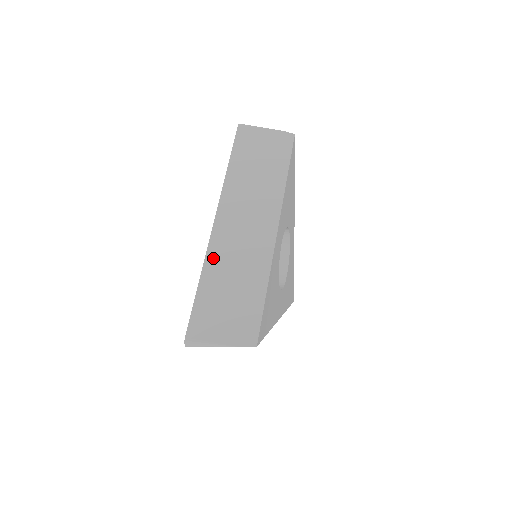
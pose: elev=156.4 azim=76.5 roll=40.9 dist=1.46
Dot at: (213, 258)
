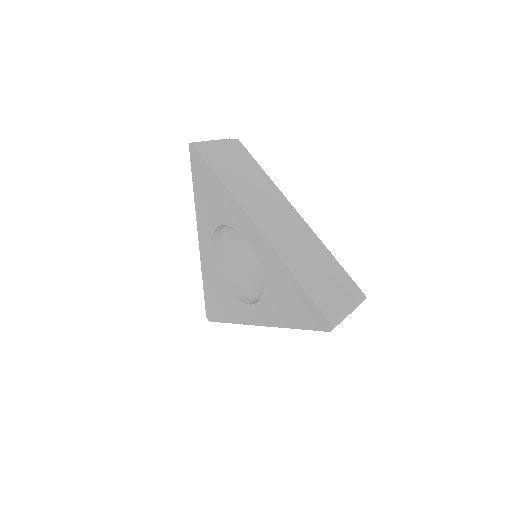
Dot at: (285, 255)
